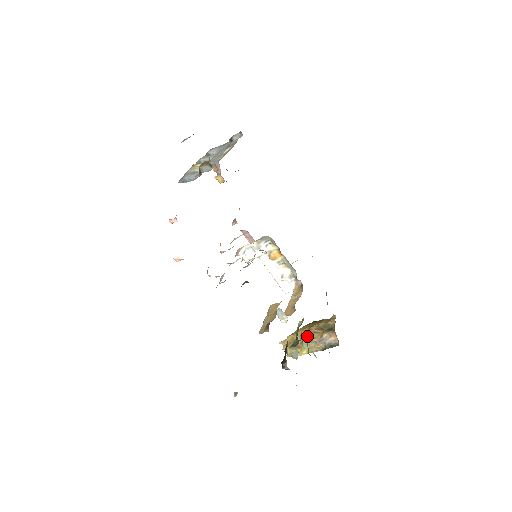
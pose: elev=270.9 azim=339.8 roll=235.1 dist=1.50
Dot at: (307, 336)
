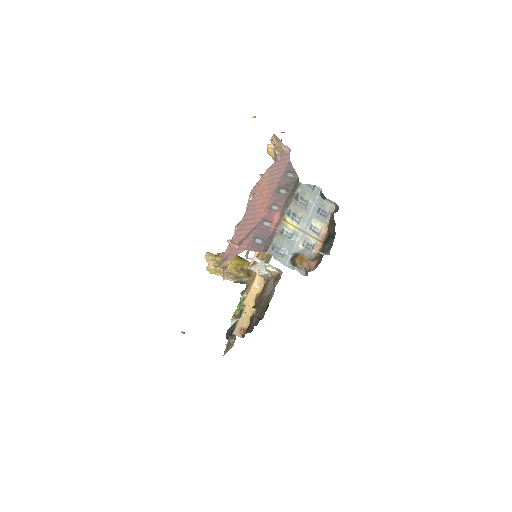
Dot at: (231, 270)
